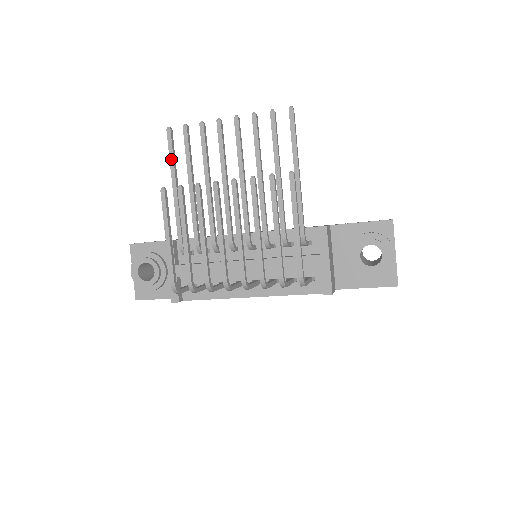
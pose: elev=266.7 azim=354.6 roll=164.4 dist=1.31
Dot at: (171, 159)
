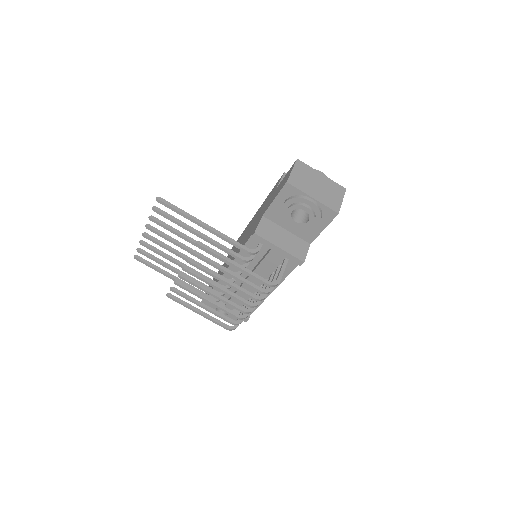
Dot at: (155, 269)
